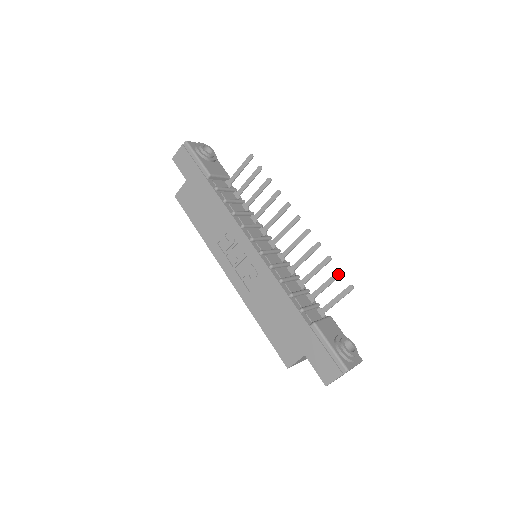
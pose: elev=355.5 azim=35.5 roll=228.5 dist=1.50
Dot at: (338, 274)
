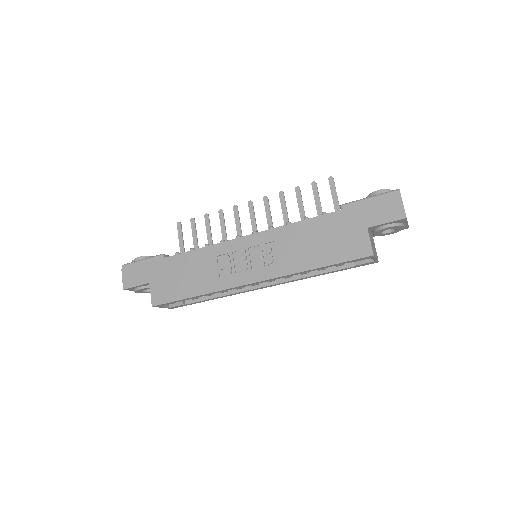
Dot at: (314, 185)
